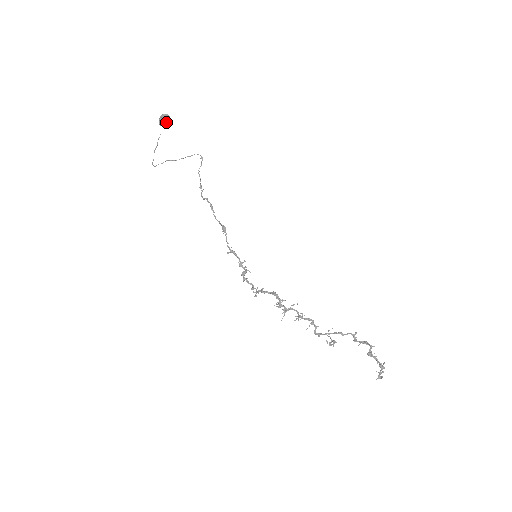
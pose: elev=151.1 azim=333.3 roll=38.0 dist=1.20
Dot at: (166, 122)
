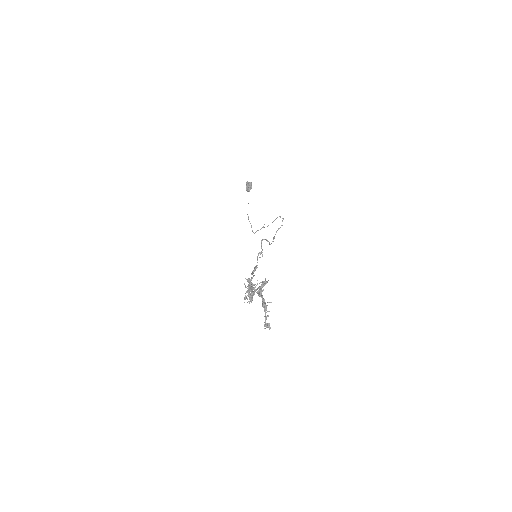
Dot at: (248, 187)
